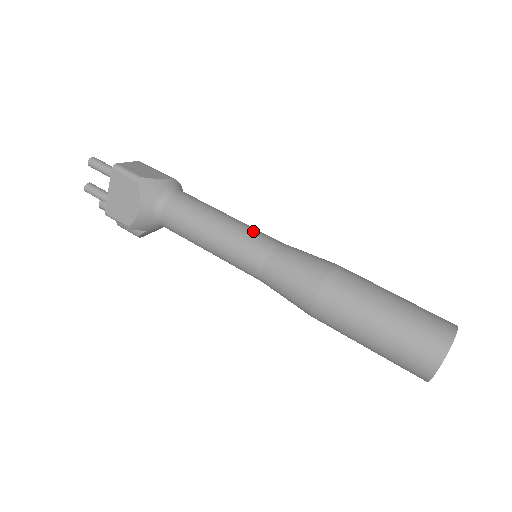
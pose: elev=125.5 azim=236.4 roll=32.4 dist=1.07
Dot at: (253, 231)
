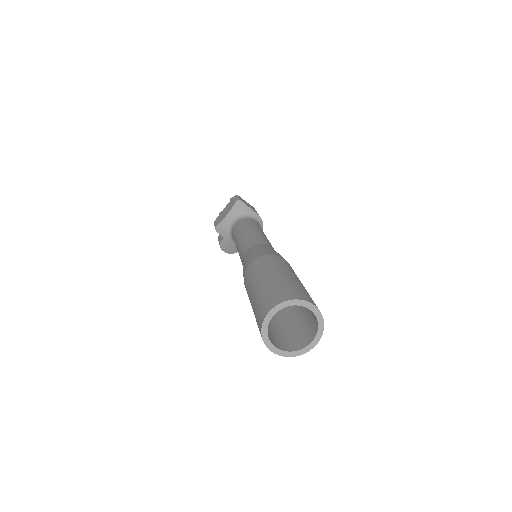
Dot at: (265, 239)
